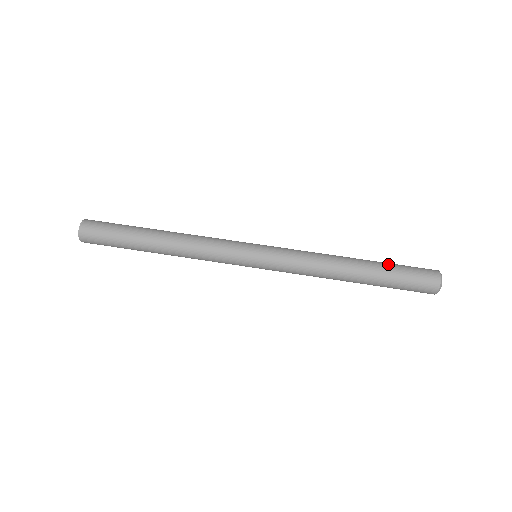
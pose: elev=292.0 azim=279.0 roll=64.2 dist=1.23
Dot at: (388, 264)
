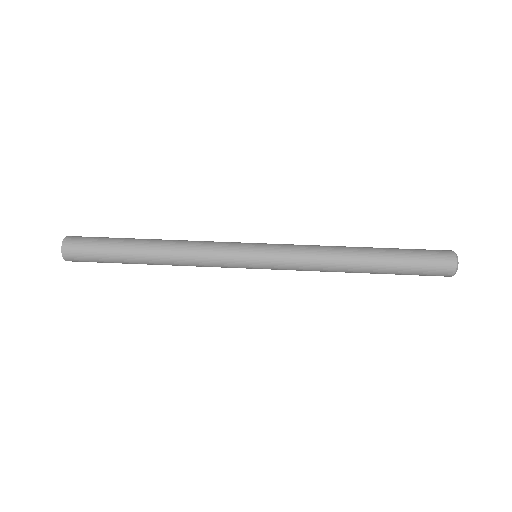
Dot at: (398, 249)
